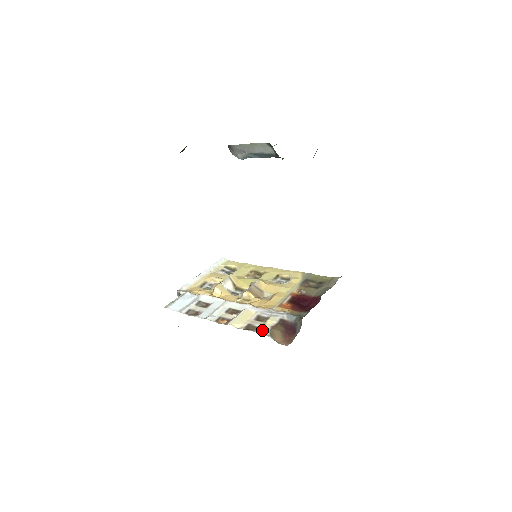
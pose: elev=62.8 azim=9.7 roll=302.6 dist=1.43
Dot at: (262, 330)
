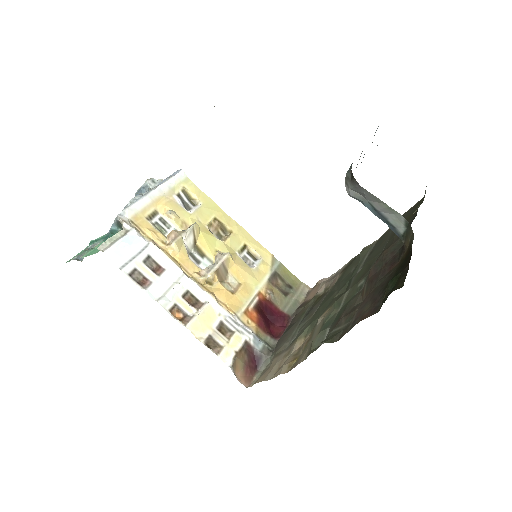
Dot at: (225, 355)
